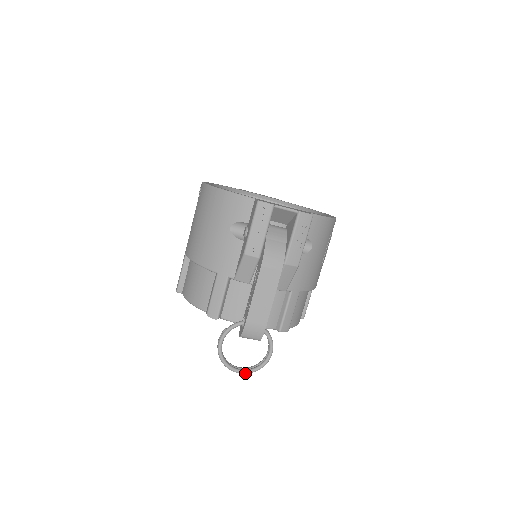
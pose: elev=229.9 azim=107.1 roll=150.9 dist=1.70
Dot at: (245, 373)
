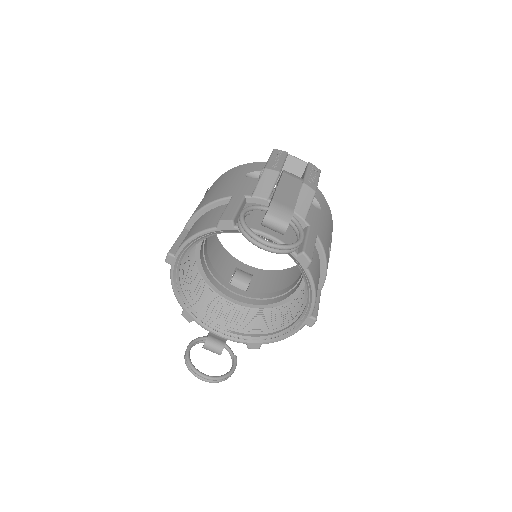
Dot at: (274, 244)
